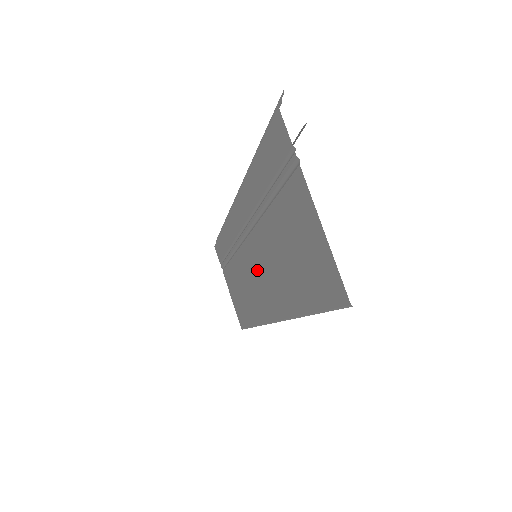
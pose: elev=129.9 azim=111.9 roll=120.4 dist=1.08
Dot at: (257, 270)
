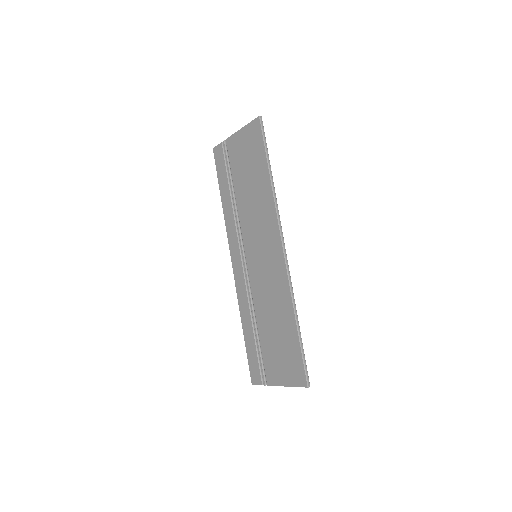
Dot at: (258, 248)
